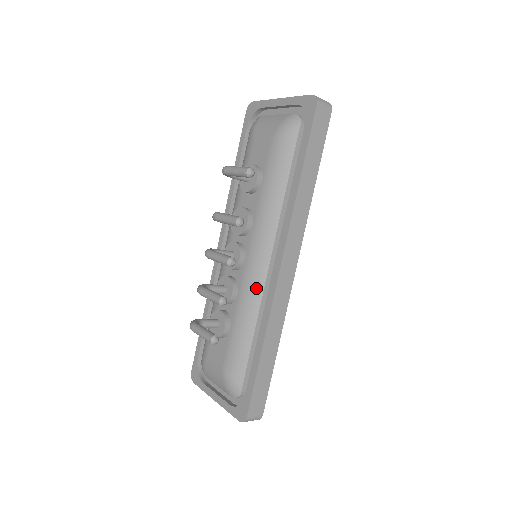
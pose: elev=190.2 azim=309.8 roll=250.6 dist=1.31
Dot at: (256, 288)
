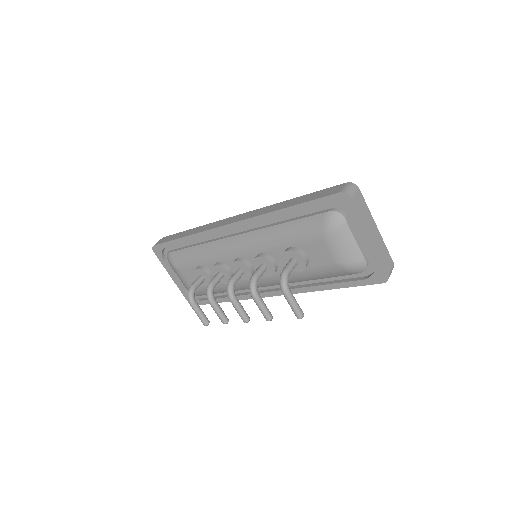
Dot at: (246, 288)
